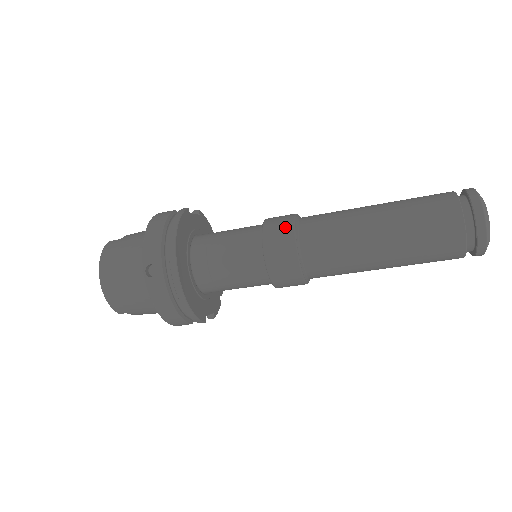
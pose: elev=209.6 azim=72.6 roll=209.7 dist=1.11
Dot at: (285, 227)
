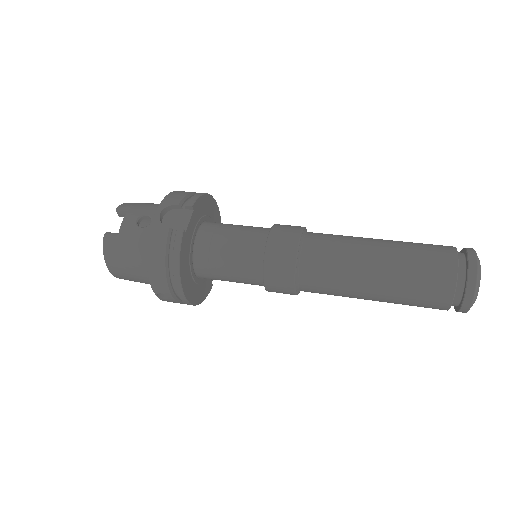
Dot at: (286, 273)
